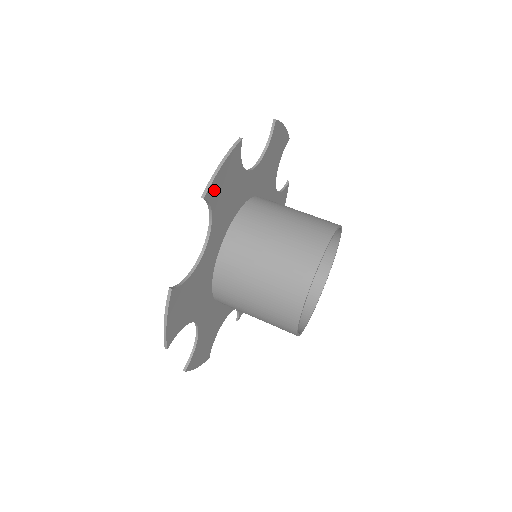
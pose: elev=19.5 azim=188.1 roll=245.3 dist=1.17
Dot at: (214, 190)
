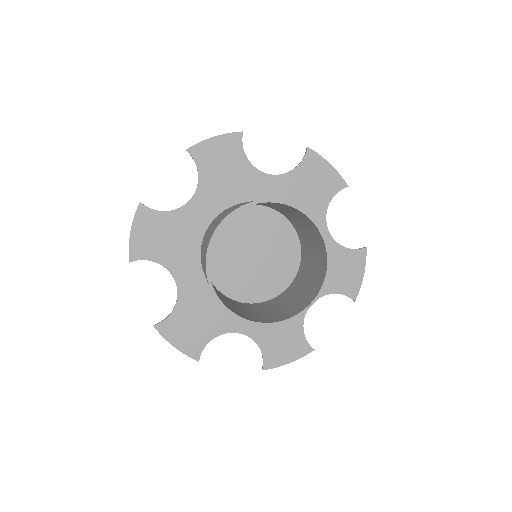
Dot at: (201, 153)
